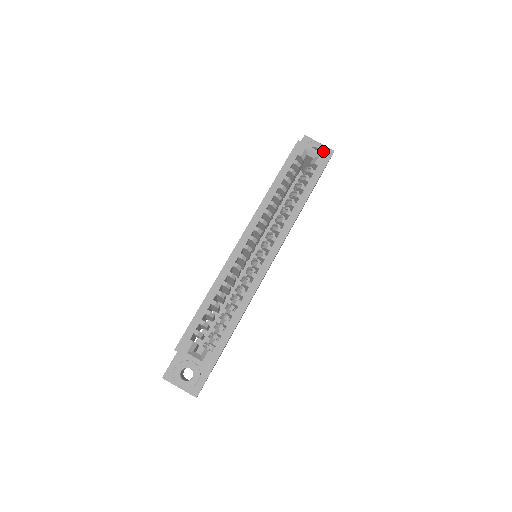
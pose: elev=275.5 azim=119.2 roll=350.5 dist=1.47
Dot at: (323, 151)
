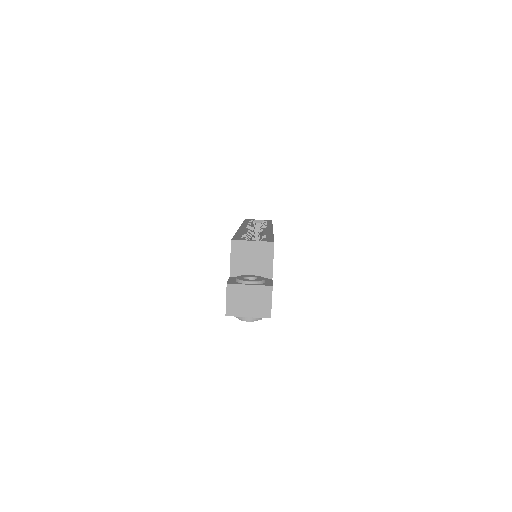
Dot at: occluded
